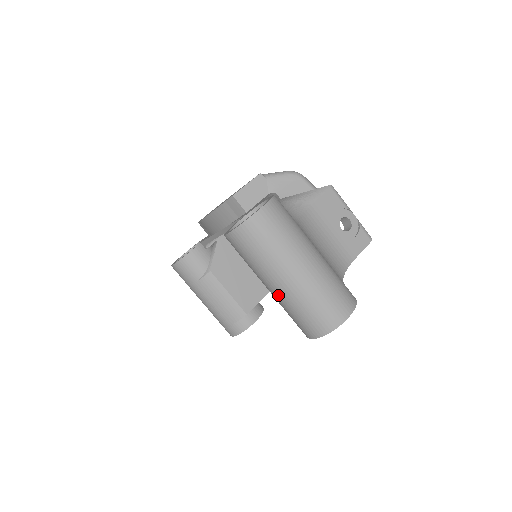
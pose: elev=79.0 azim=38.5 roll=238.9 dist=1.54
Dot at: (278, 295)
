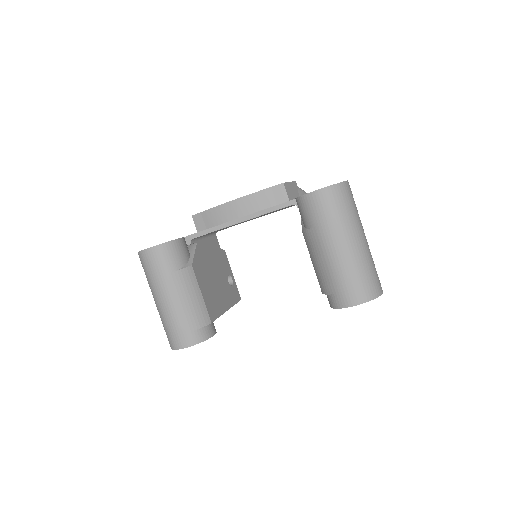
Dot at: (342, 256)
